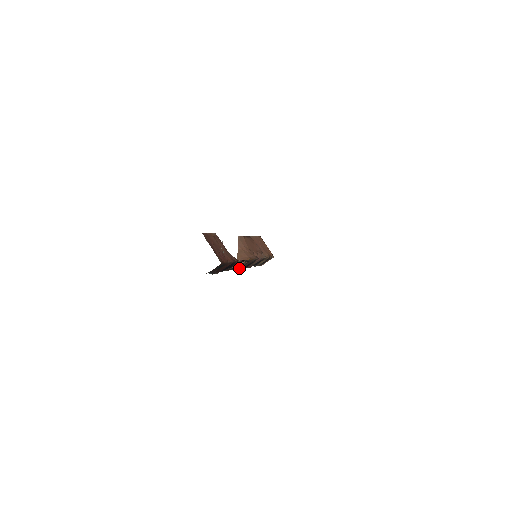
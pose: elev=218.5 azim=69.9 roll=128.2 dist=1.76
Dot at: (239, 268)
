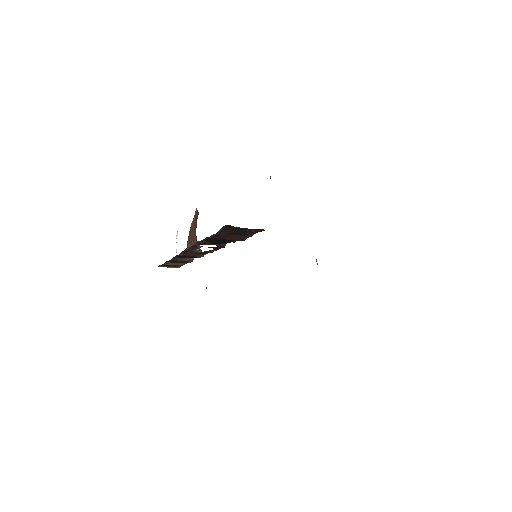
Dot at: (182, 251)
